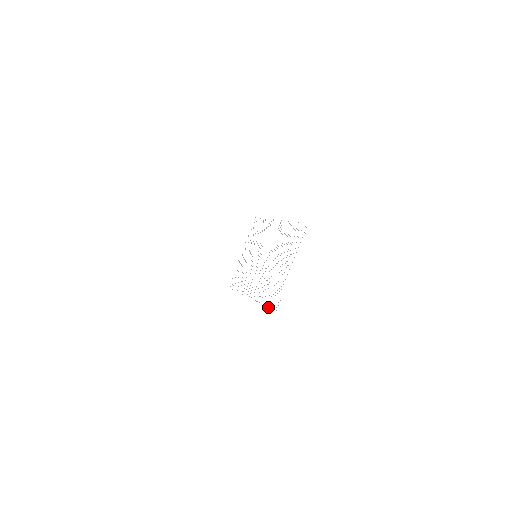
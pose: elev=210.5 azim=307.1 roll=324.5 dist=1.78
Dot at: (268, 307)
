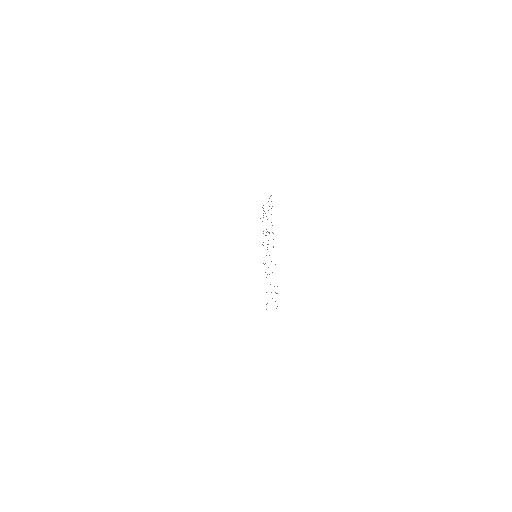
Dot at: occluded
